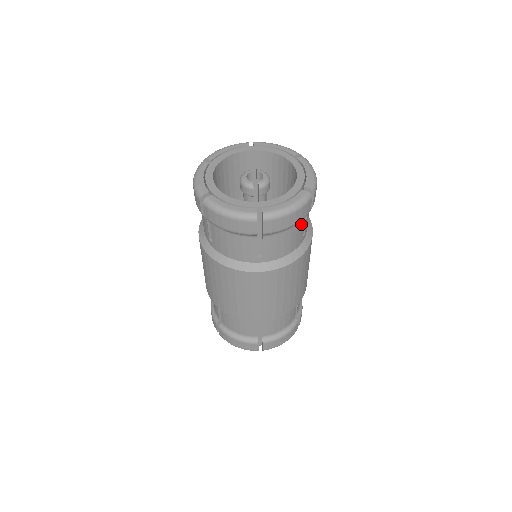
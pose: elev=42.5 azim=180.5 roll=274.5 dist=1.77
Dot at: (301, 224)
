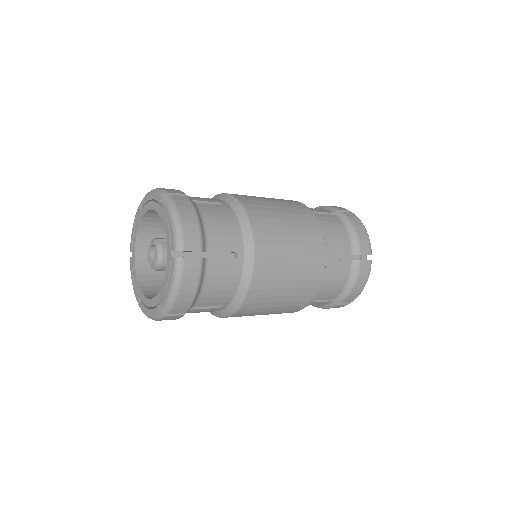
Dot at: (194, 311)
